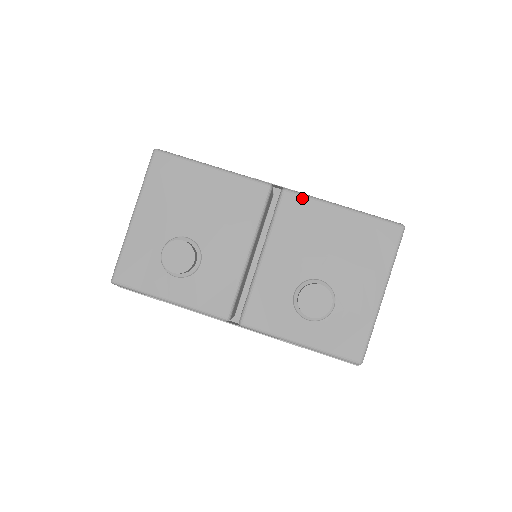
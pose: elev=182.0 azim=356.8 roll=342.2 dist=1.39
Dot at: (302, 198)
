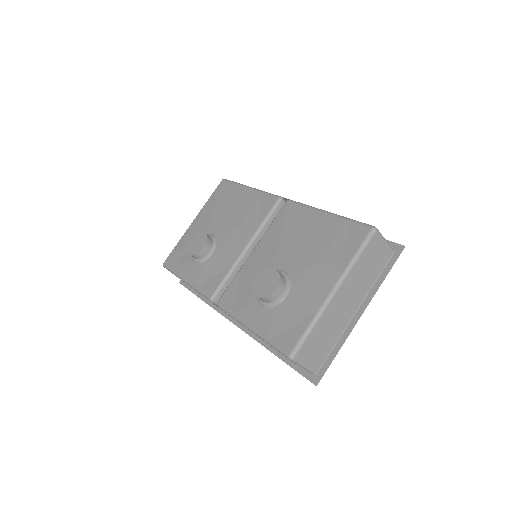
Dot at: (298, 205)
